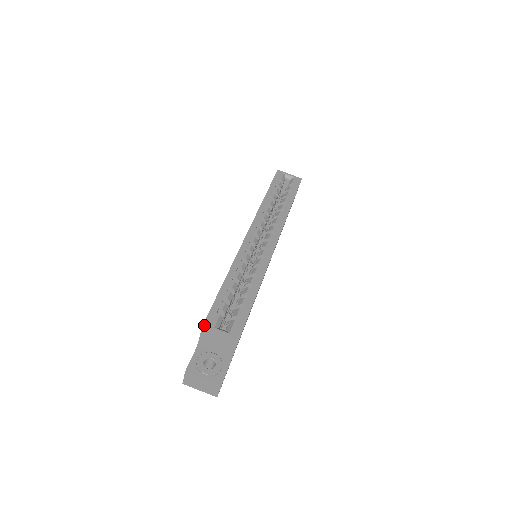
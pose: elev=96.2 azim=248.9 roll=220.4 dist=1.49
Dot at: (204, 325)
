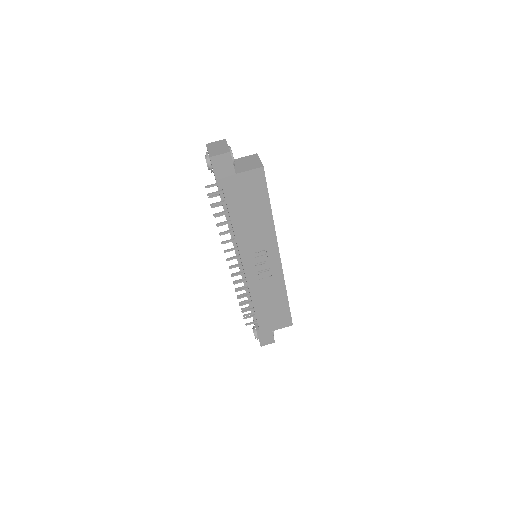
Dot at: occluded
